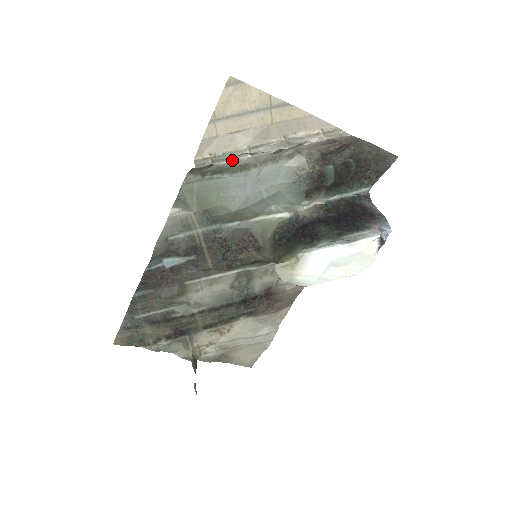
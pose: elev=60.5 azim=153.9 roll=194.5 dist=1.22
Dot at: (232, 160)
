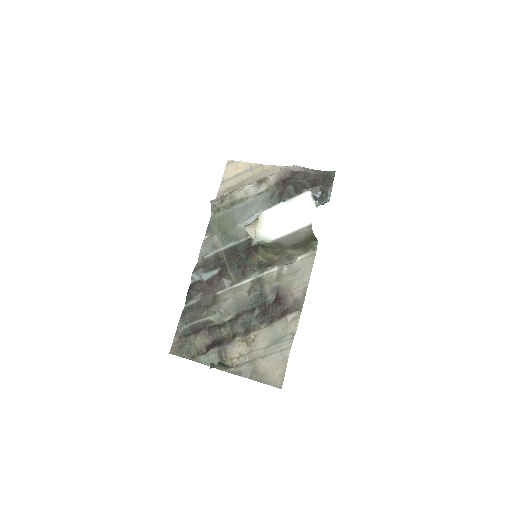
Dot at: (229, 192)
